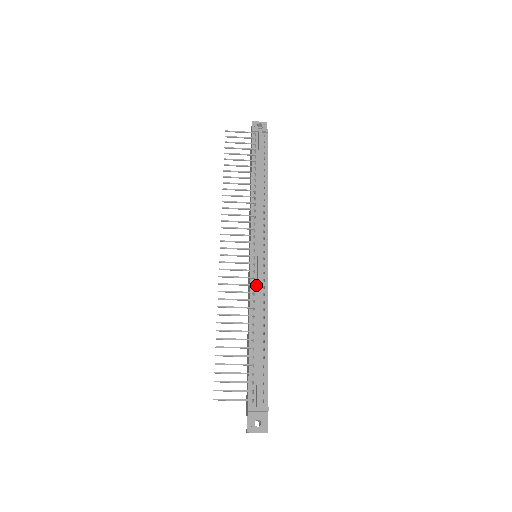
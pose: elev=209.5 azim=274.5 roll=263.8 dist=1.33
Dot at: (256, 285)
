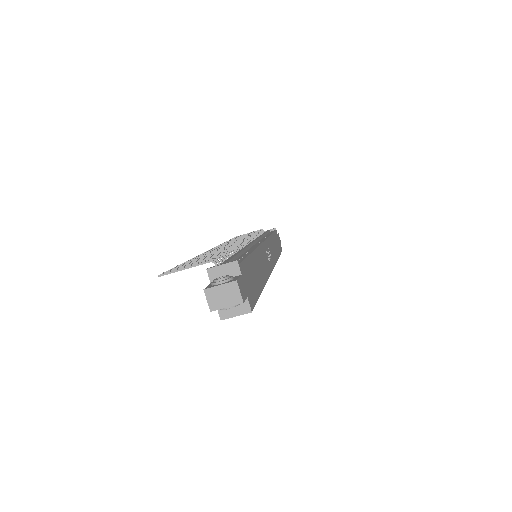
Dot at: occluded
